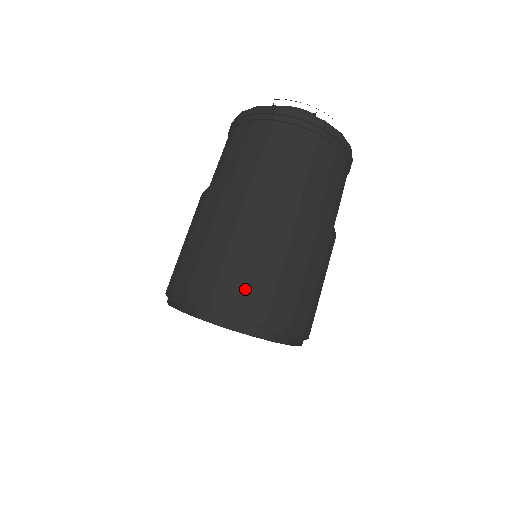
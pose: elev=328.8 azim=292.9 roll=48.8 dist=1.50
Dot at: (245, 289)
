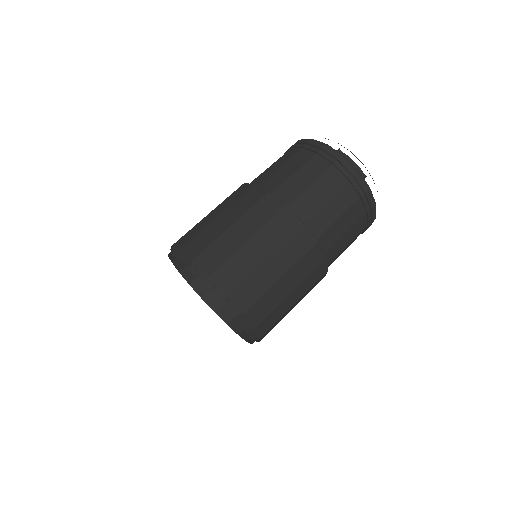
Dot at: (239, 284)
